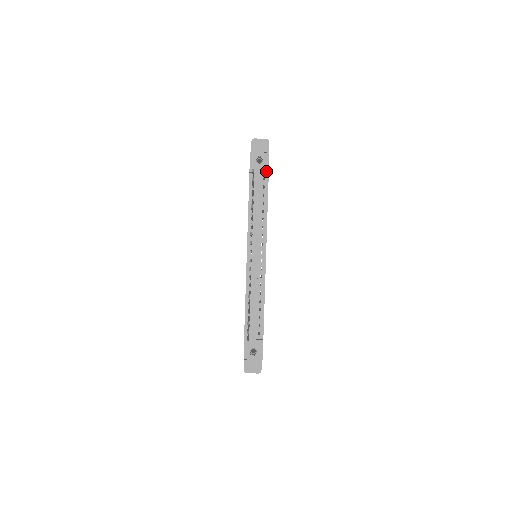
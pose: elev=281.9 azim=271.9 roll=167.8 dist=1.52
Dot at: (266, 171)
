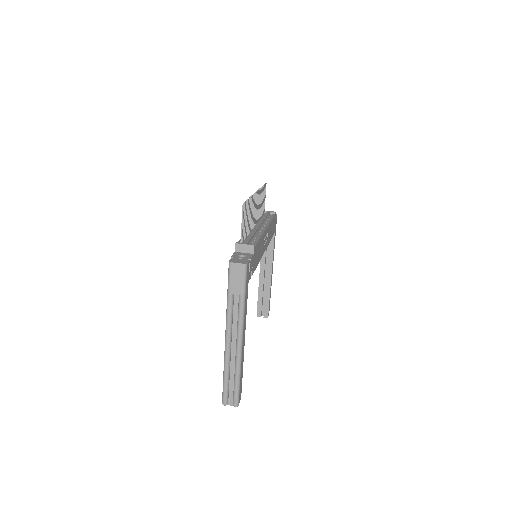
Dot at: (274, 212)
